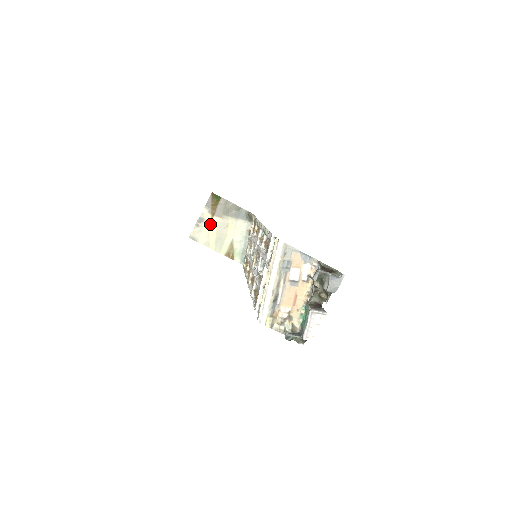
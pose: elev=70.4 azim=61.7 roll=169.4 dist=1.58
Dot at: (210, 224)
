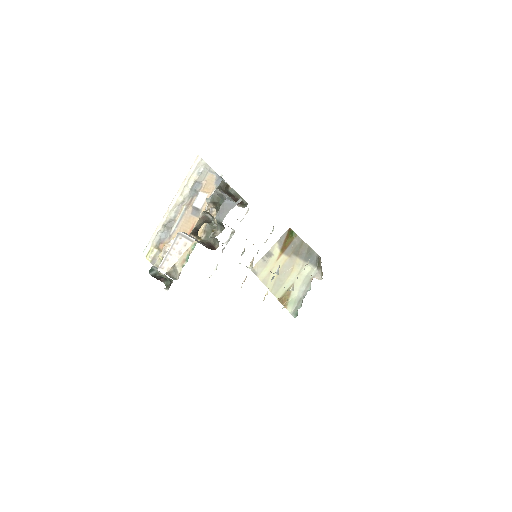
Dot at: (276, 261)
